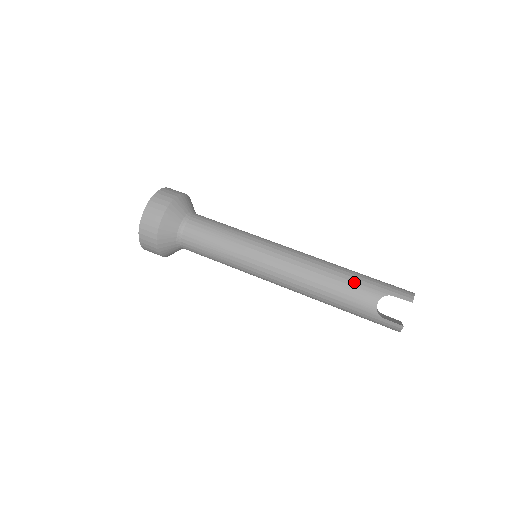
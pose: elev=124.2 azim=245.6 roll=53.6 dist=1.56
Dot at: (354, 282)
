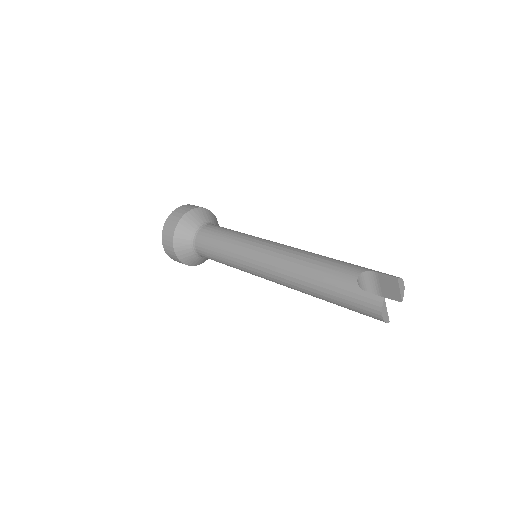
Dot at: (340, 261)
